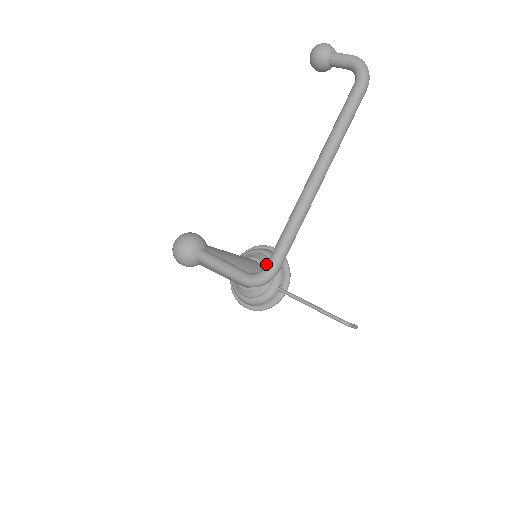
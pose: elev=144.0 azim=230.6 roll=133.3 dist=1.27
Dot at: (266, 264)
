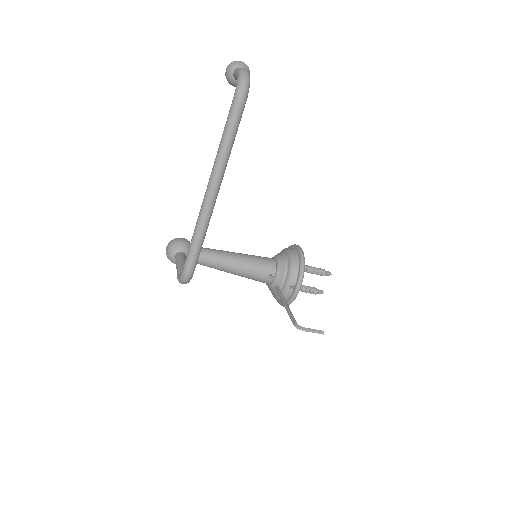
Dot at: (281, 263)
